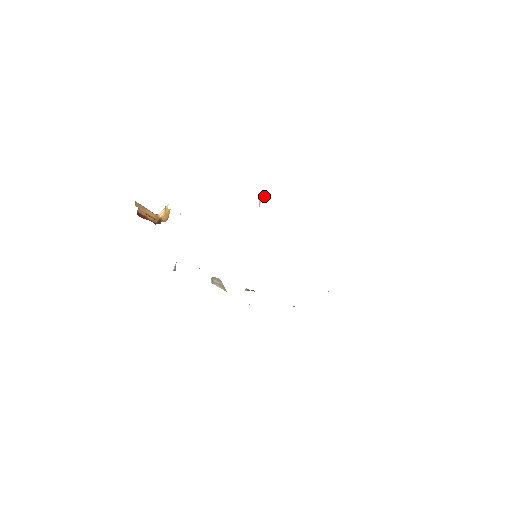
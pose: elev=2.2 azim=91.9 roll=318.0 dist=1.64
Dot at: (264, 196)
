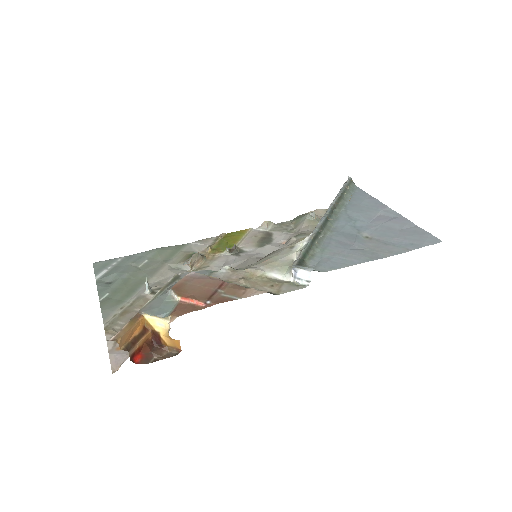
Dot at: (304, 274)
